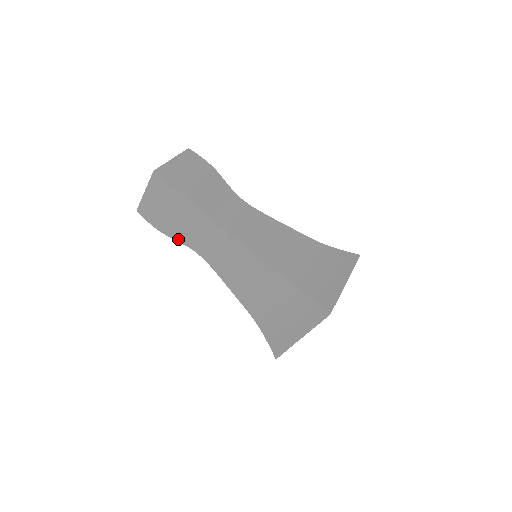
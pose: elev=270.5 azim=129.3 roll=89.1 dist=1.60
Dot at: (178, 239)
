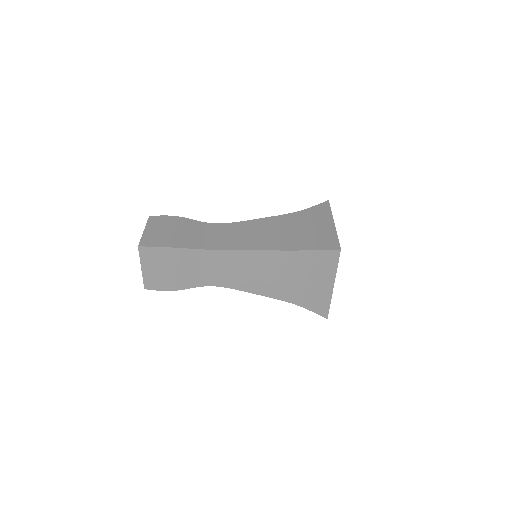
Dot at: (190, 286)
